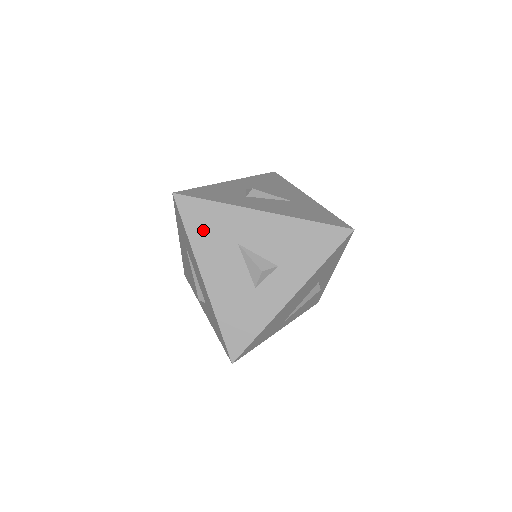
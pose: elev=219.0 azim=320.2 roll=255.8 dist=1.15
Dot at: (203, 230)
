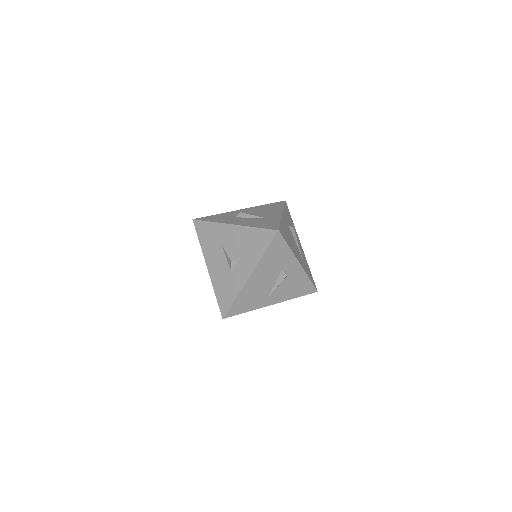
Dot at: (206, 239)
